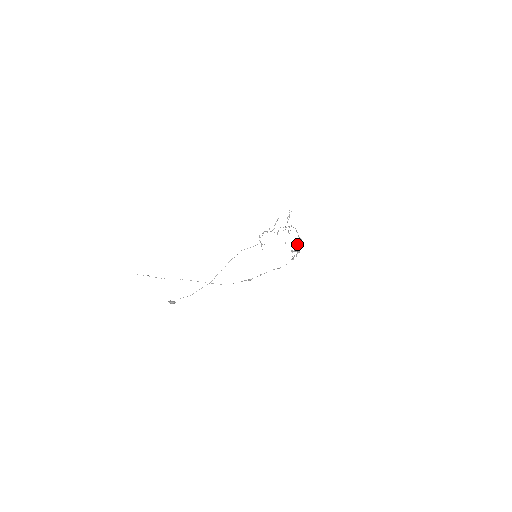
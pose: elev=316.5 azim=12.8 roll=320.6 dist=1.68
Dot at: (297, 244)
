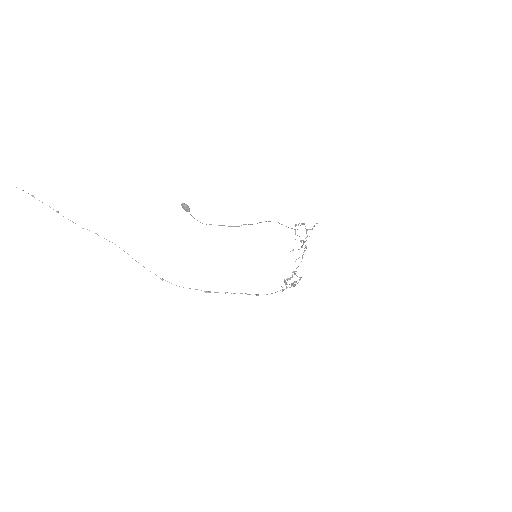
Dot at: (292, 277)
